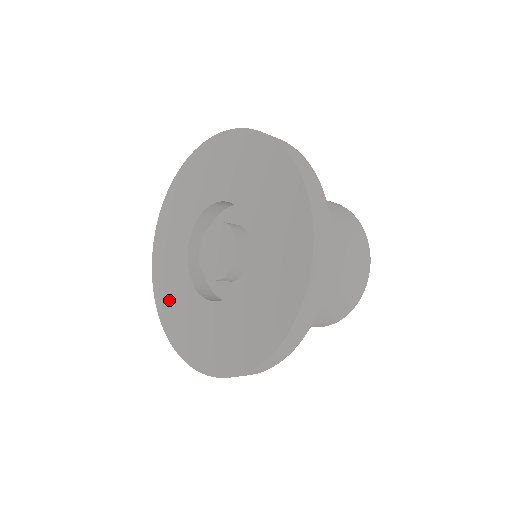
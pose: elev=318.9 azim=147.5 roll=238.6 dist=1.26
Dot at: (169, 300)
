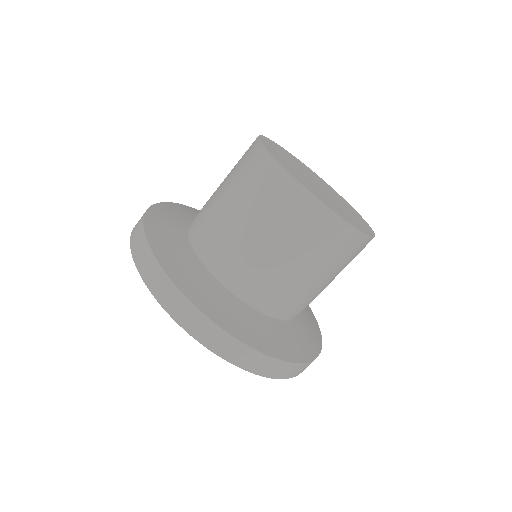
Dot at: occluded
